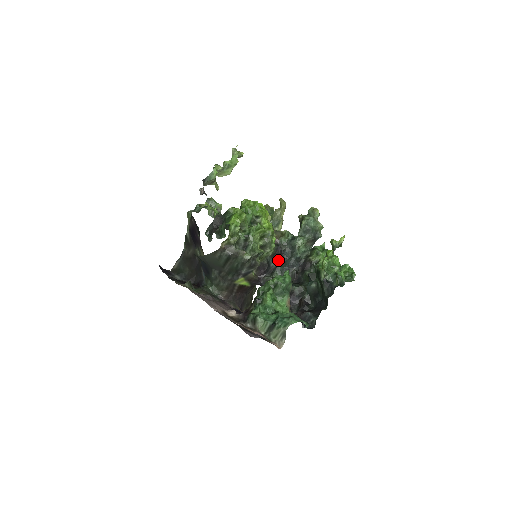
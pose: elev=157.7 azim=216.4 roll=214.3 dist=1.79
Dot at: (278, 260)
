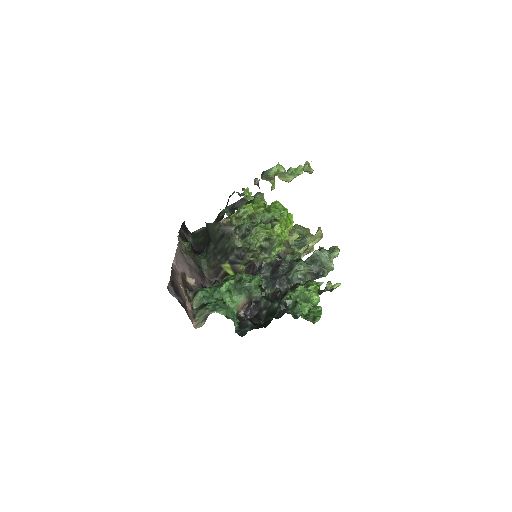
Dot at: (273, 272)
